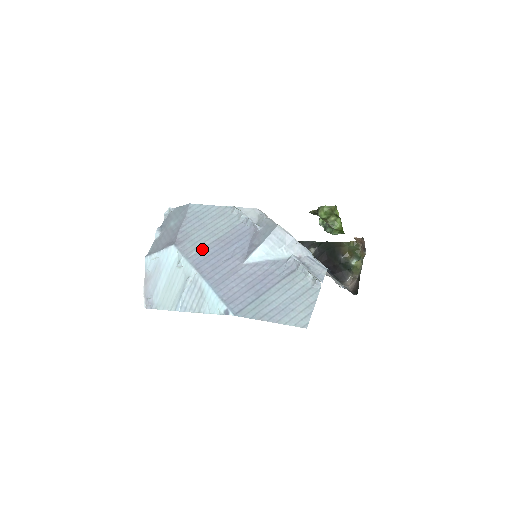
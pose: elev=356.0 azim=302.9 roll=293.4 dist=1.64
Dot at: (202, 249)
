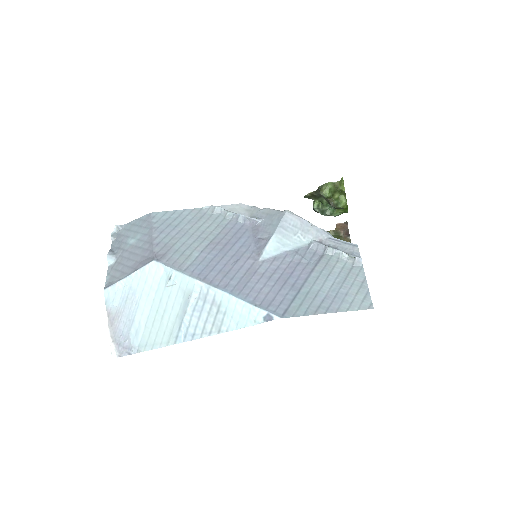
Dot at: (196, 257)
